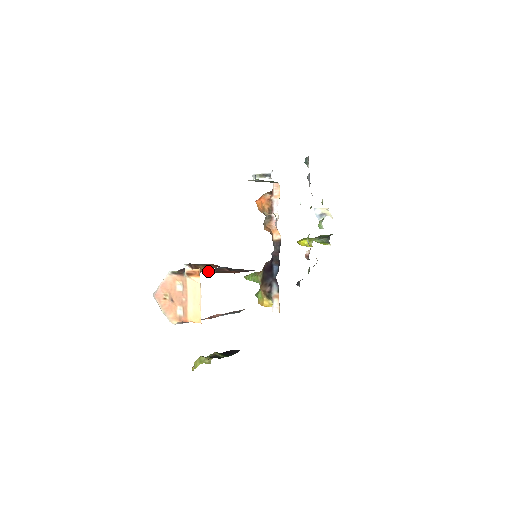
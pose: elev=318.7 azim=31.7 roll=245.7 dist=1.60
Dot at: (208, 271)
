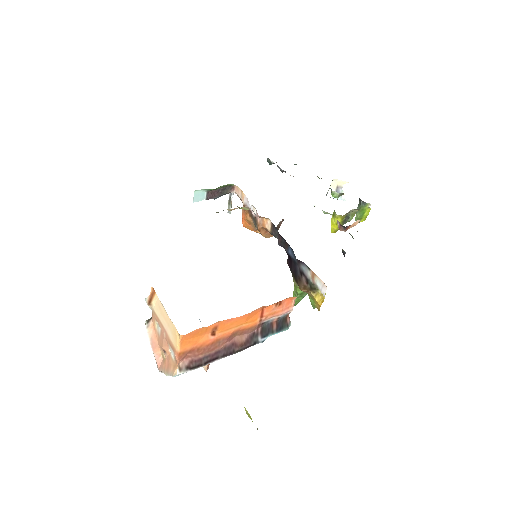
Dot at: occluded
